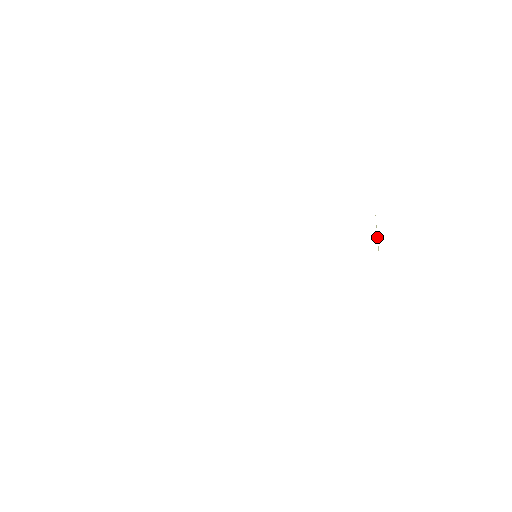
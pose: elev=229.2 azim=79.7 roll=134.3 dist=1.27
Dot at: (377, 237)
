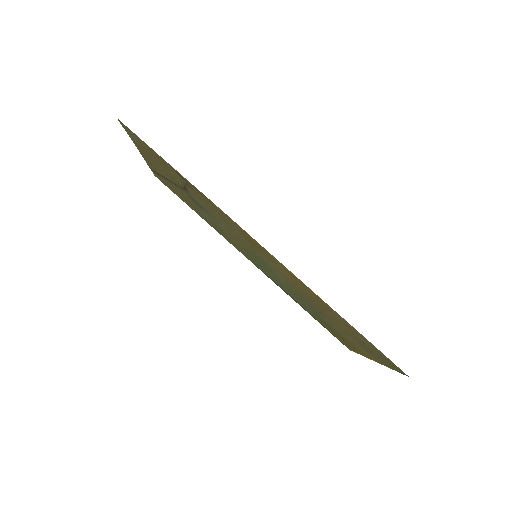
Dot at: (348, 338)
